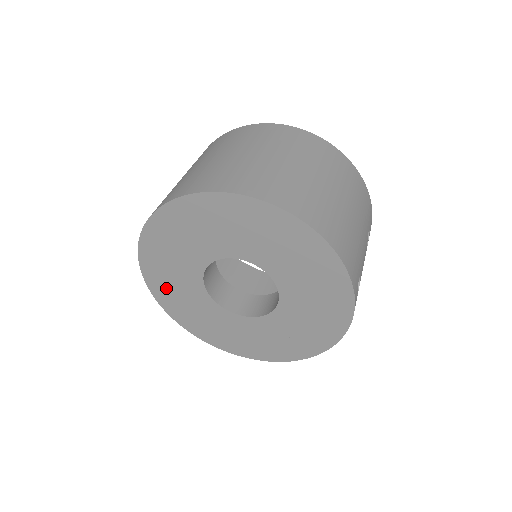
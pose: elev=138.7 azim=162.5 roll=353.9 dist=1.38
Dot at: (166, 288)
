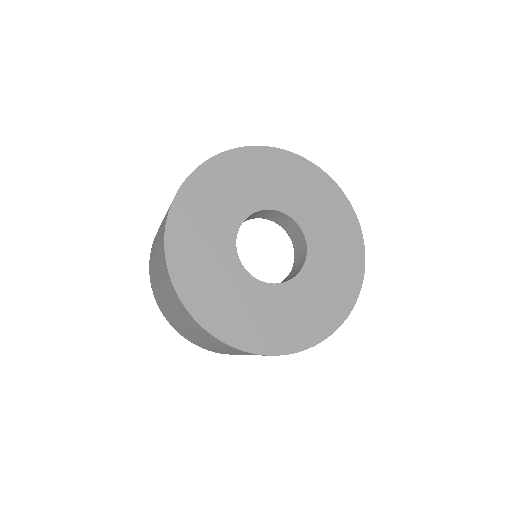
Dot at: (221, 312)
